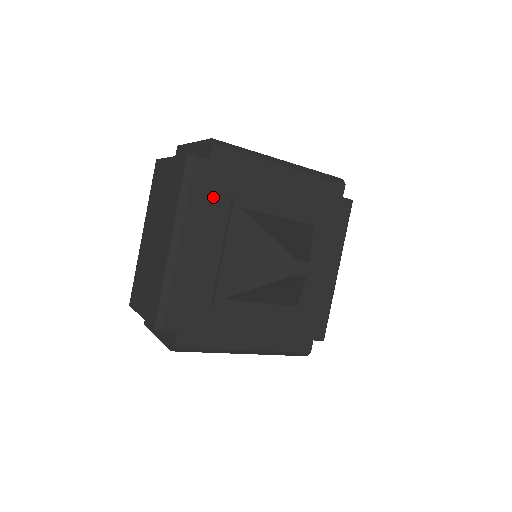
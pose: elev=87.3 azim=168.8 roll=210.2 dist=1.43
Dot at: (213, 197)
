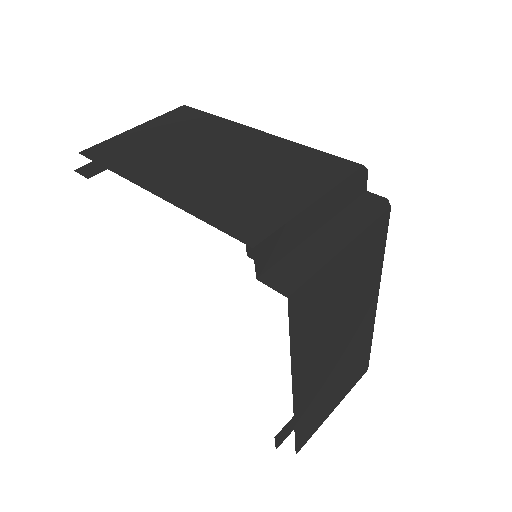
Dot at: occluded
